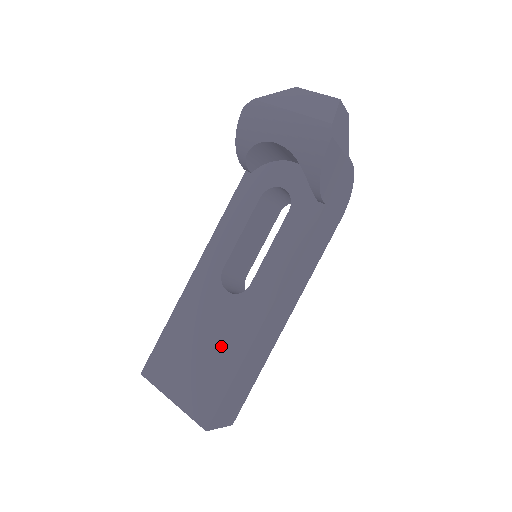
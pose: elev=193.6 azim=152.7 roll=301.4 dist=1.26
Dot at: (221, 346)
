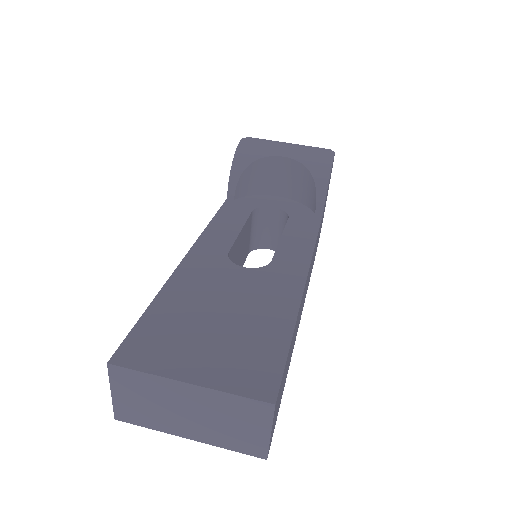
Dot at: (257, 310)
